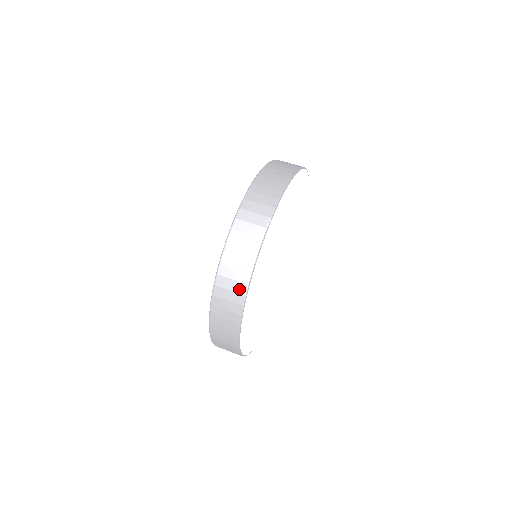
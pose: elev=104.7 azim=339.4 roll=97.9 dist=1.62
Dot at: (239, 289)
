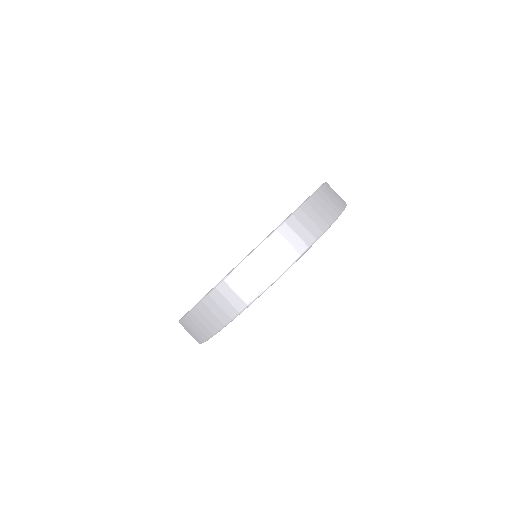
Dot at: (198, 337)
